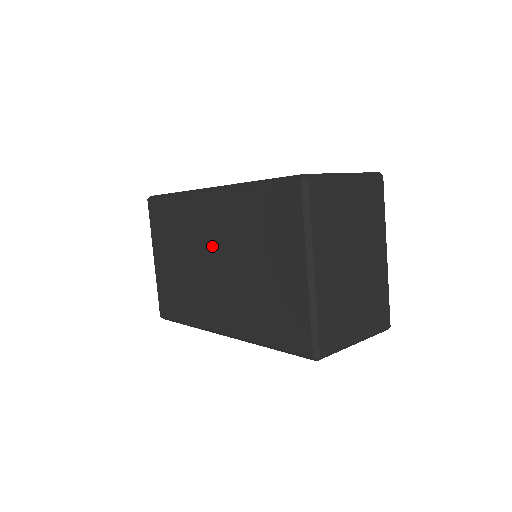
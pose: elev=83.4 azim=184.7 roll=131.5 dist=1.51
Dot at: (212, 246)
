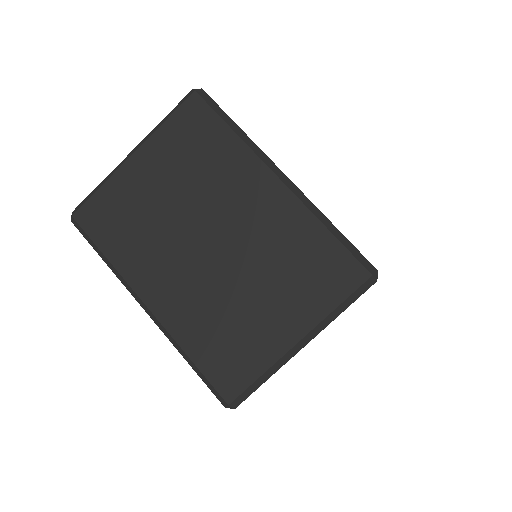
Dot at: occluded
